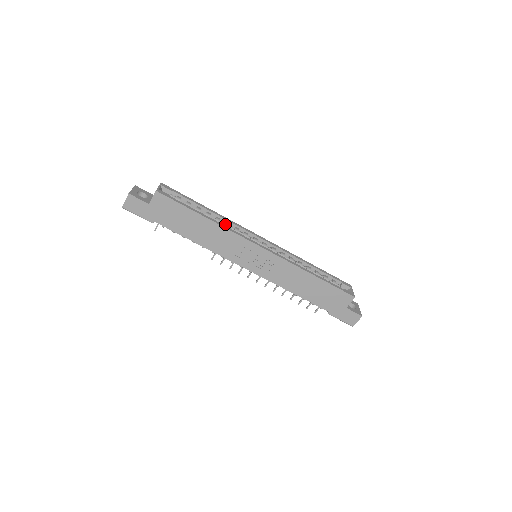
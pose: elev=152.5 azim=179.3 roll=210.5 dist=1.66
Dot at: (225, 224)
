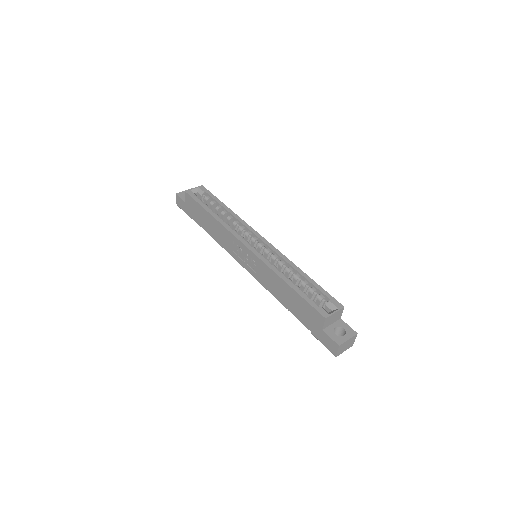
Dot at: (233, 222)
